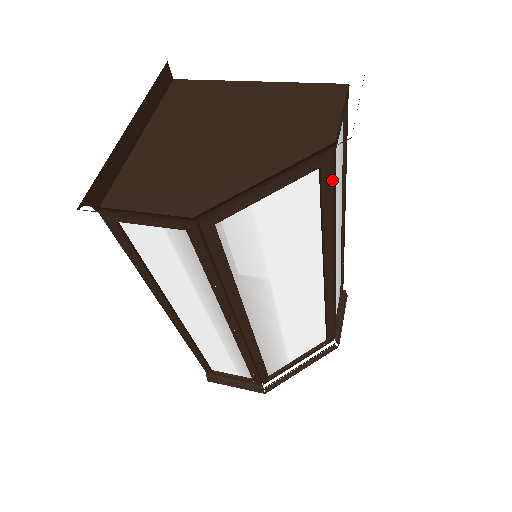
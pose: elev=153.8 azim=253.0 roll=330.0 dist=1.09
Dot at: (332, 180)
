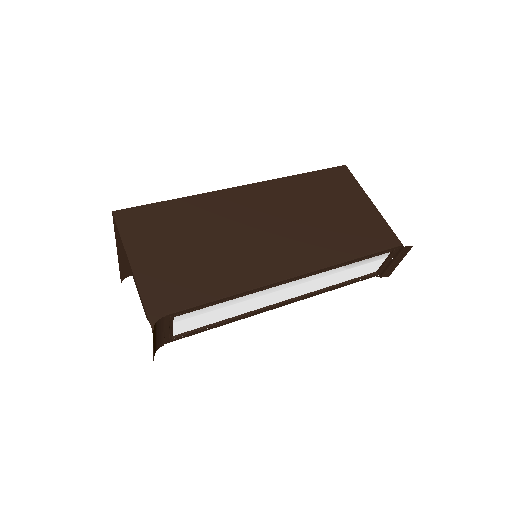
Dot at: (189, 335)
